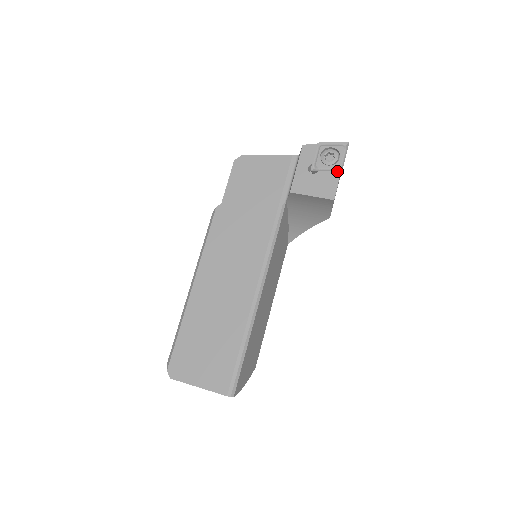
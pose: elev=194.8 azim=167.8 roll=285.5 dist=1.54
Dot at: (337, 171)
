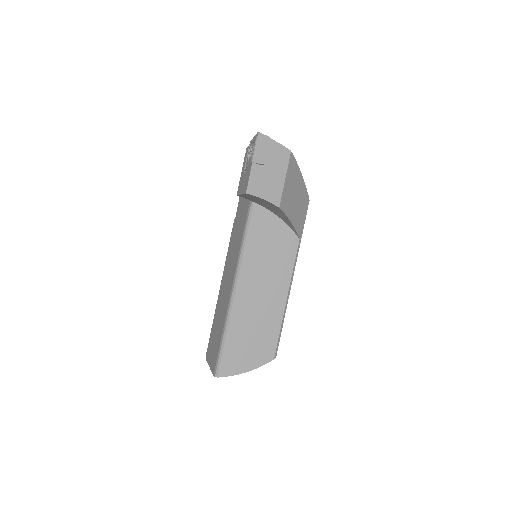
Dot at: (251, 164)
